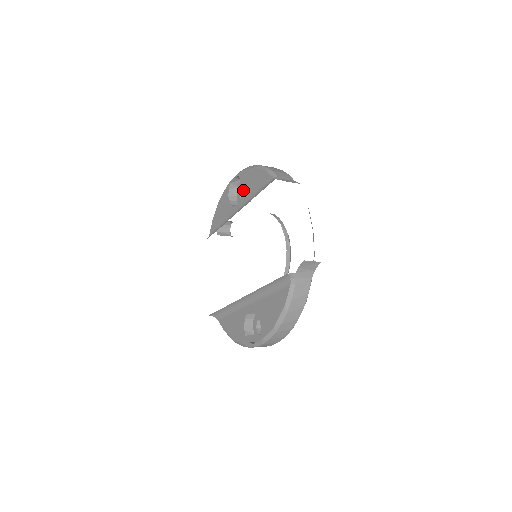
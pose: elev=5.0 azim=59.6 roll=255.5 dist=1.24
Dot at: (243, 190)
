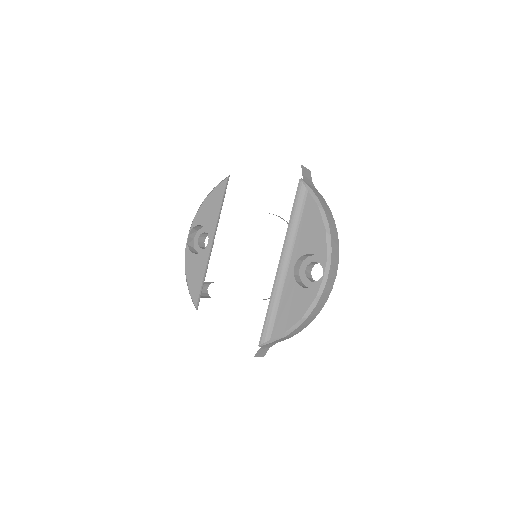
Dot at: (205, 226)
